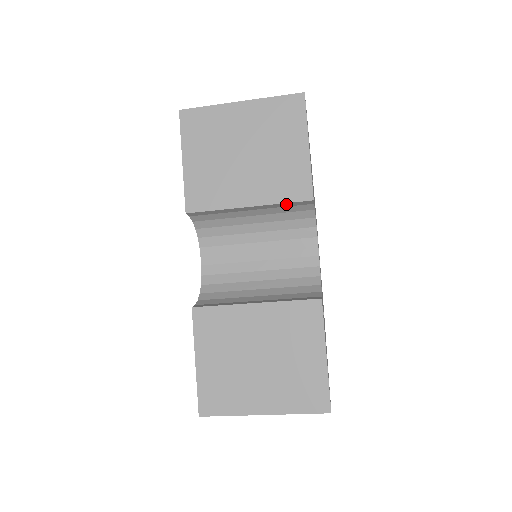
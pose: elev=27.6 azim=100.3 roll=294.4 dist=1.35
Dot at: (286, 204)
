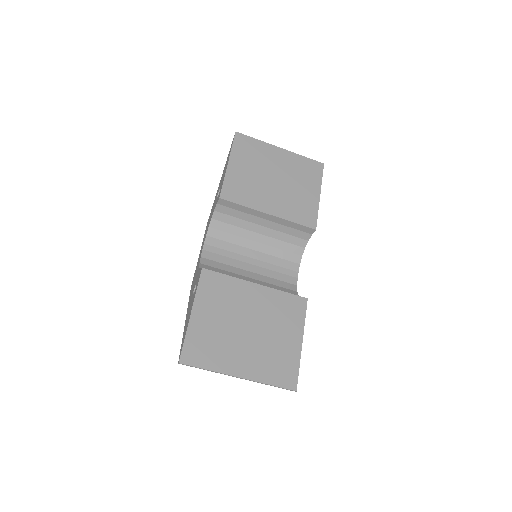
Dot at: (295, 225)
